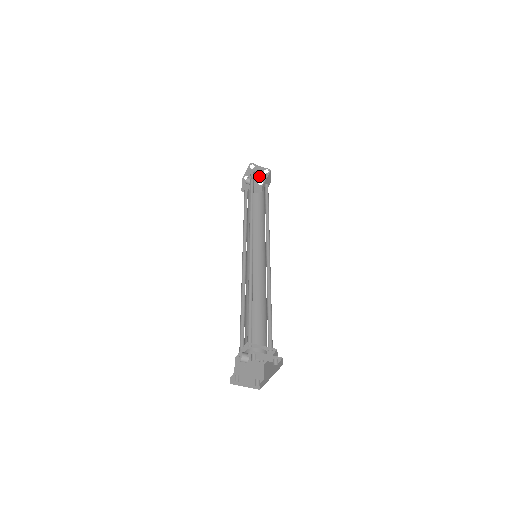
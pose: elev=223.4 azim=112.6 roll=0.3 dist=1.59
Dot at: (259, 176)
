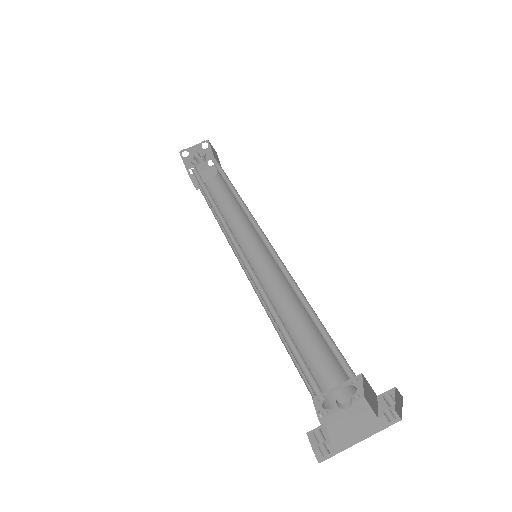
Dot at: (195, 162)
